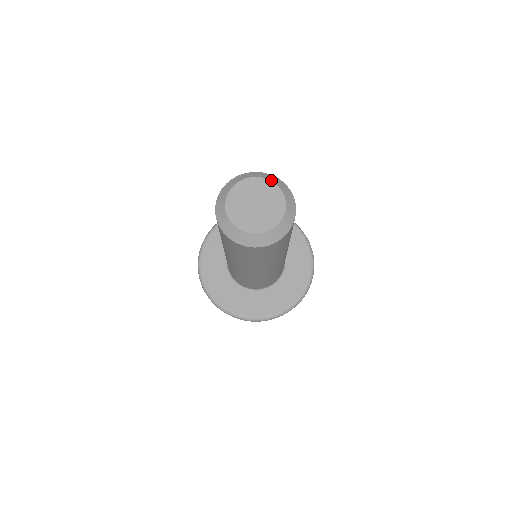
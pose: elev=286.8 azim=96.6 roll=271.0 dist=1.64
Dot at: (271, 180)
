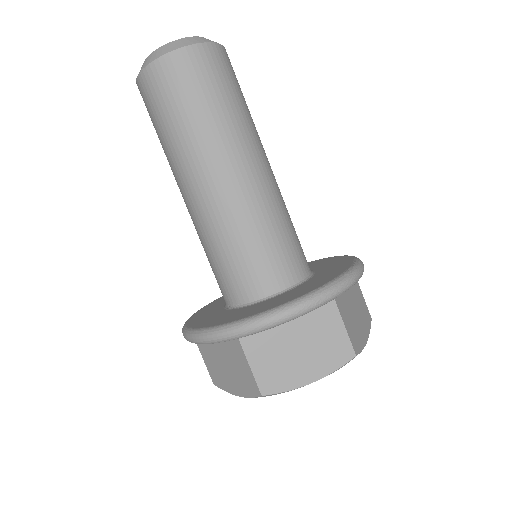
Dot at: occluded
